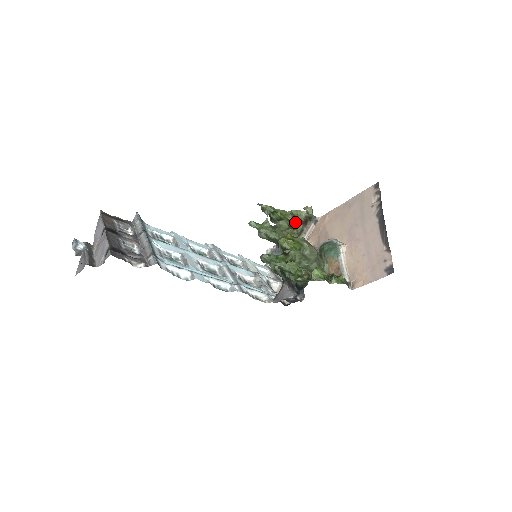
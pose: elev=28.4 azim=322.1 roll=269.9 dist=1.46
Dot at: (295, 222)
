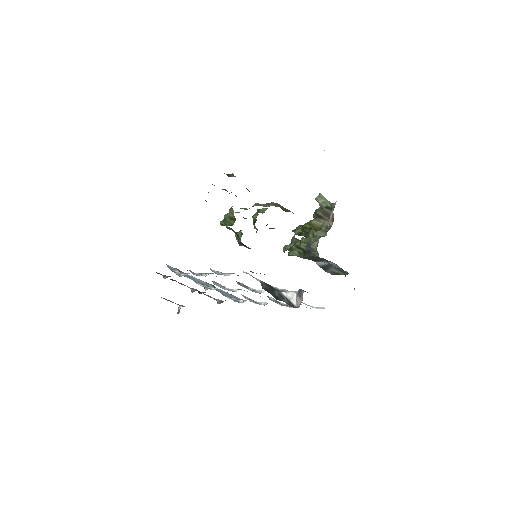
Dot at: (313, 220)
